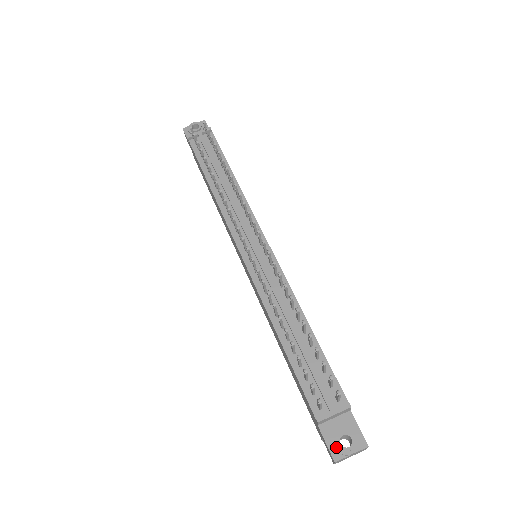
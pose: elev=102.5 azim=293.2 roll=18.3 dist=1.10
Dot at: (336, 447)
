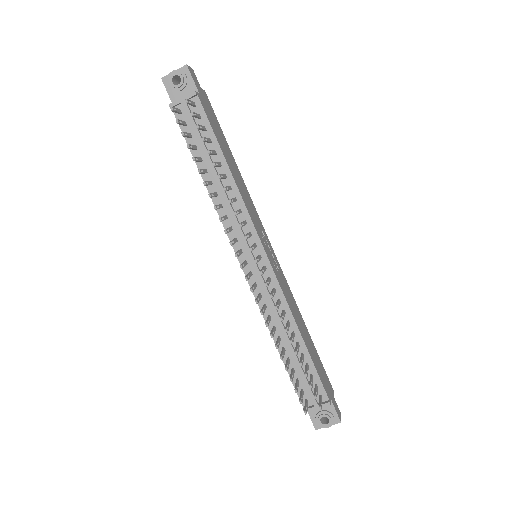
Dot at: (317, 423)
